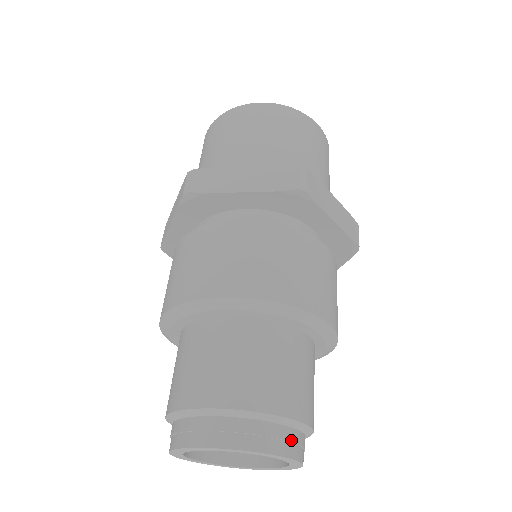
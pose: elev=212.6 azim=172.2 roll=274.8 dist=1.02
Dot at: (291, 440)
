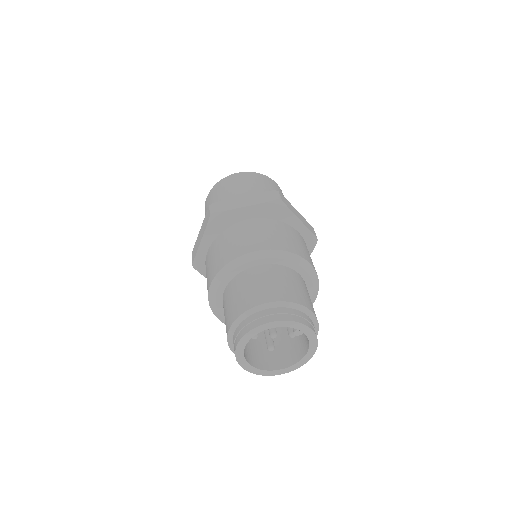
Dot at: occluded
